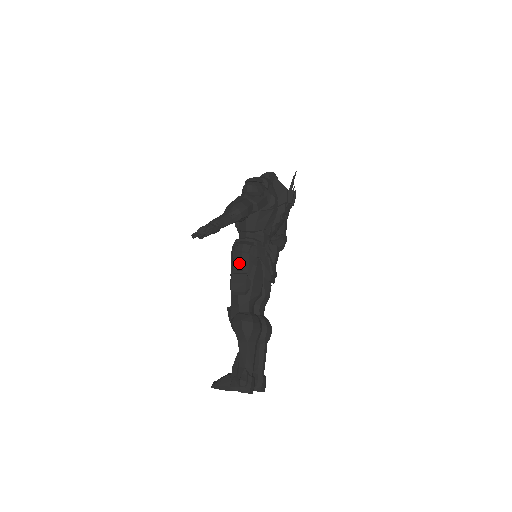
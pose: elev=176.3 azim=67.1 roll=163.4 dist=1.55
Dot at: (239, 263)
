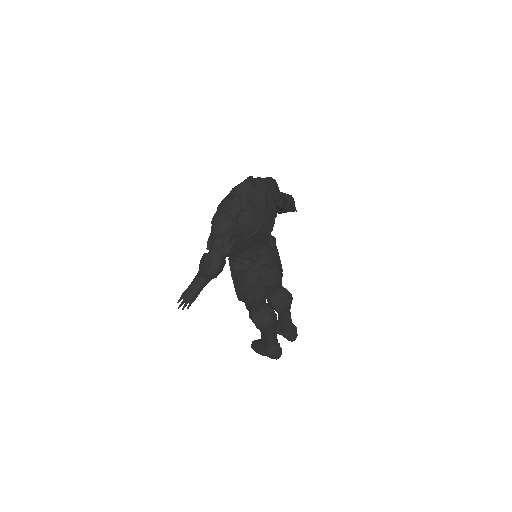
Dot at: (237, 282)
